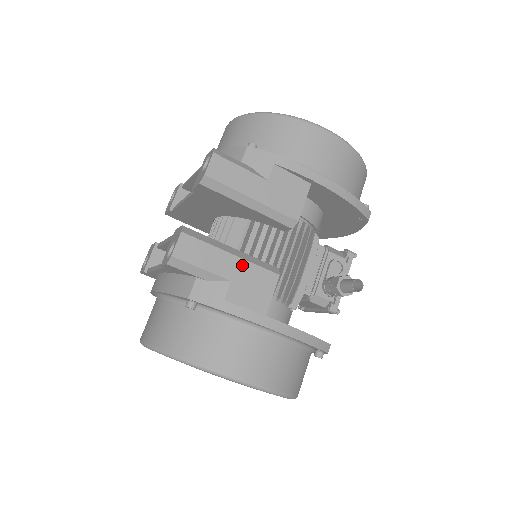
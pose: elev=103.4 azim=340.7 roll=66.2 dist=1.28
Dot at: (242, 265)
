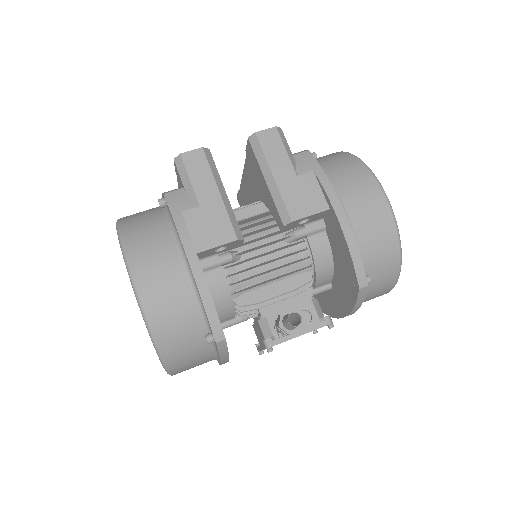
Dot at: (218, 205)
